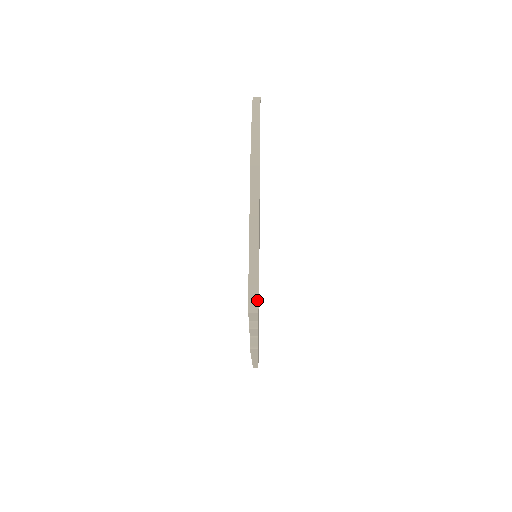
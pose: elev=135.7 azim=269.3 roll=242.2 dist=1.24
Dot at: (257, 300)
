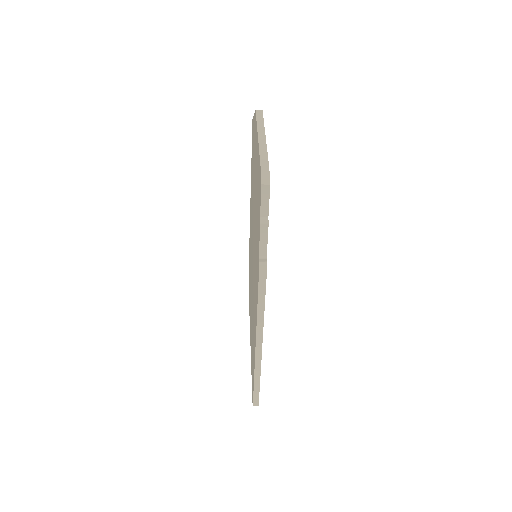
Dot at: (268, 176)
